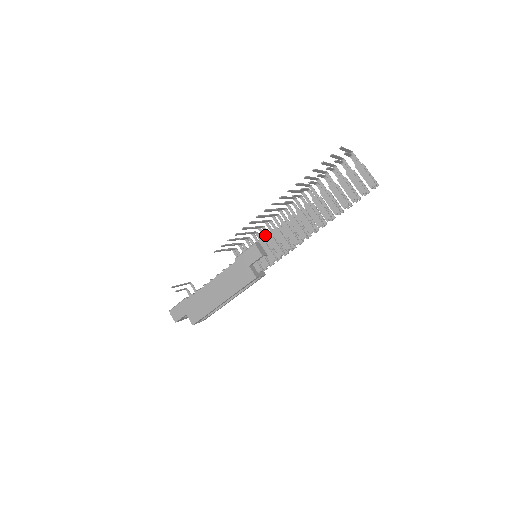
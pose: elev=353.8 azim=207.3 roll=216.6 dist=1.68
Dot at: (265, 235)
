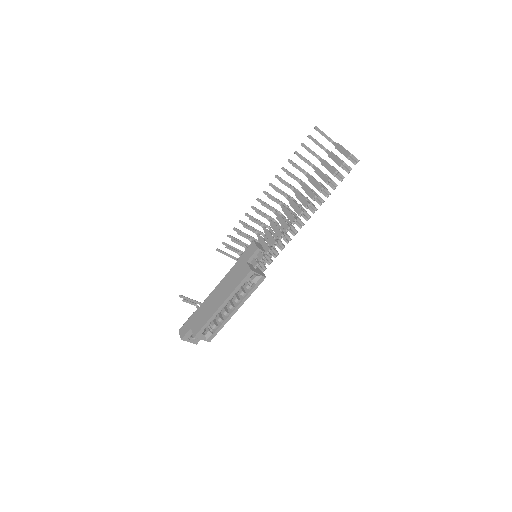
Dot at: (267, 239)
